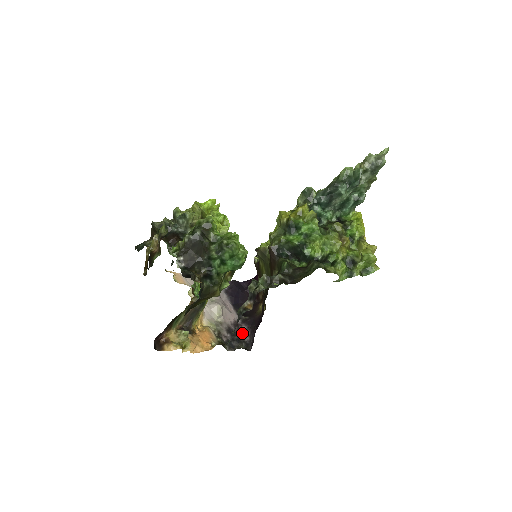
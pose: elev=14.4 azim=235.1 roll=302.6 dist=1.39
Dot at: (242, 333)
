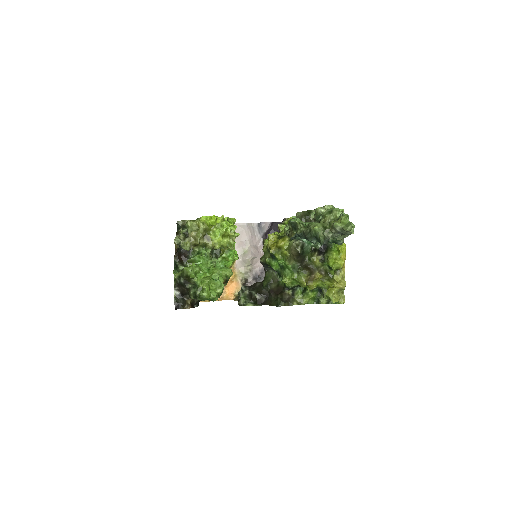
Dot at: occluded
